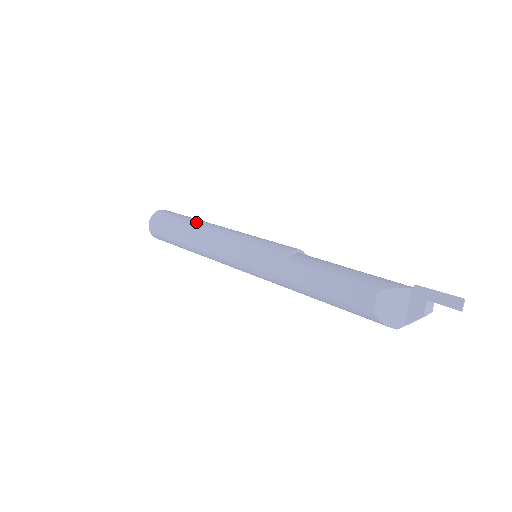
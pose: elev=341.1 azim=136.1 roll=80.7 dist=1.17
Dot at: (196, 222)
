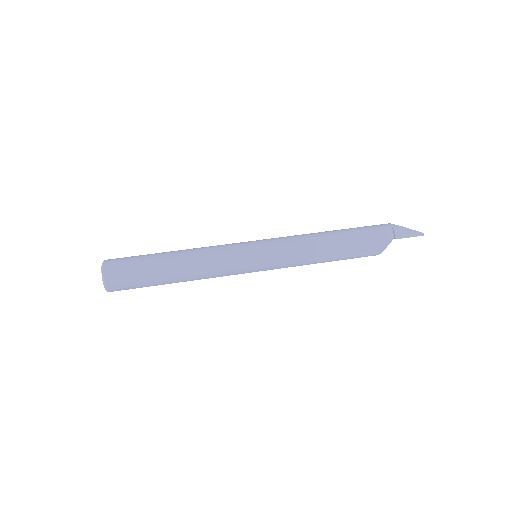
Dot at: (178, 275)
